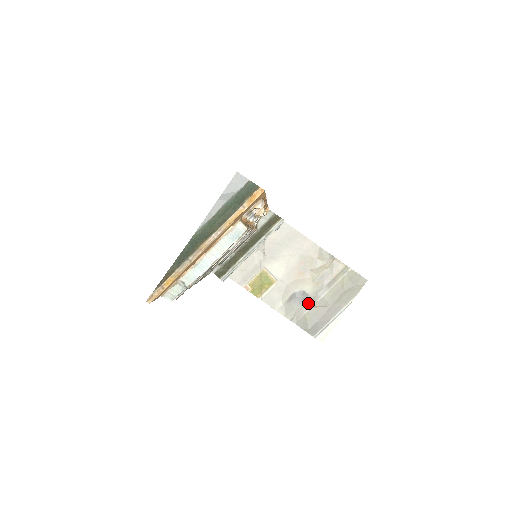
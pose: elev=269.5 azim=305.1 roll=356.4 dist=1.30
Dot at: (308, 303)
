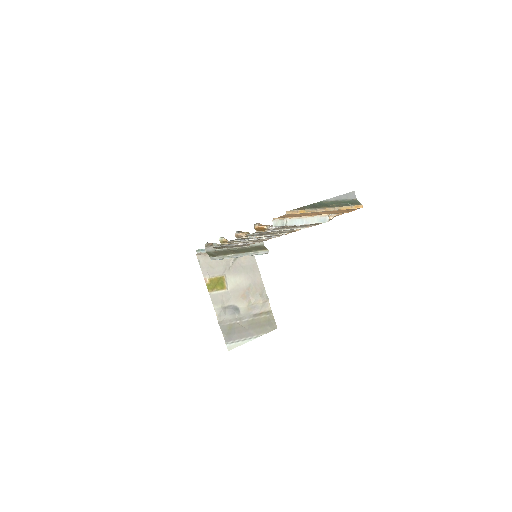
Dot at: (236, 318)
